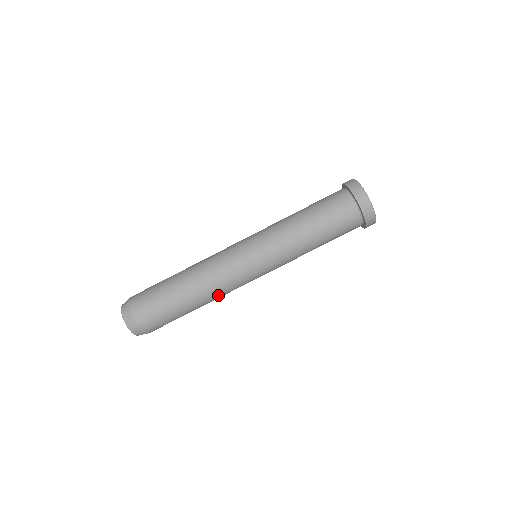
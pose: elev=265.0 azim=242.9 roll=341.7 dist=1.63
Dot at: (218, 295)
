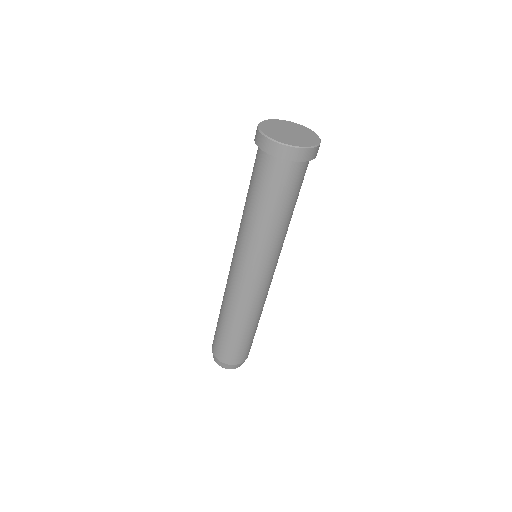
Dot at: occluded
